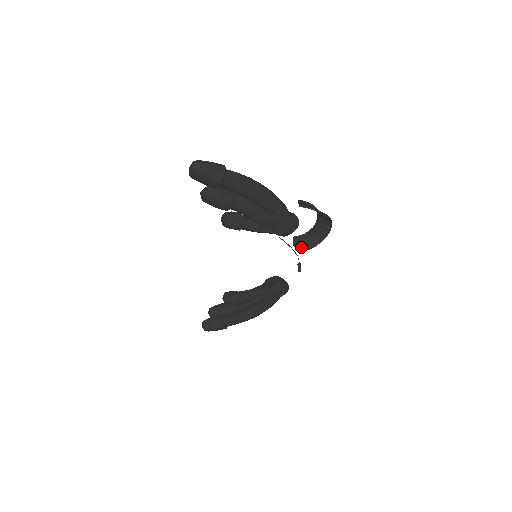
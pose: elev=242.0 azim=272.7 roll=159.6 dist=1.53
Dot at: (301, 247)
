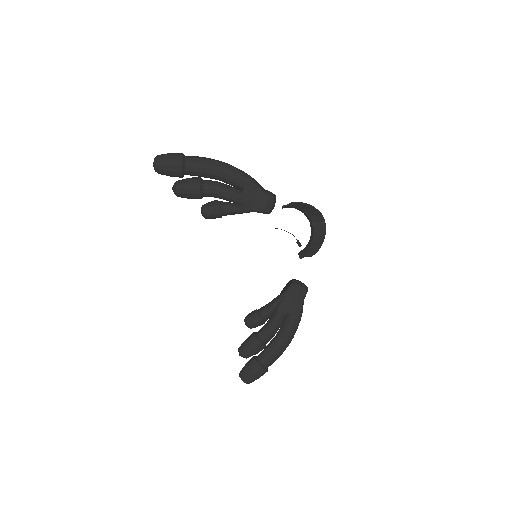
Dot at: (307, 255)
